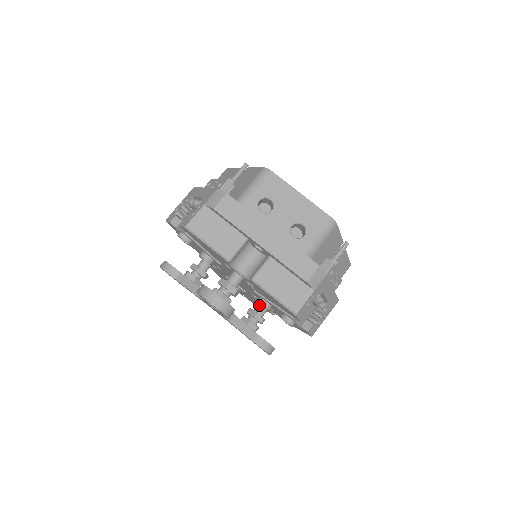
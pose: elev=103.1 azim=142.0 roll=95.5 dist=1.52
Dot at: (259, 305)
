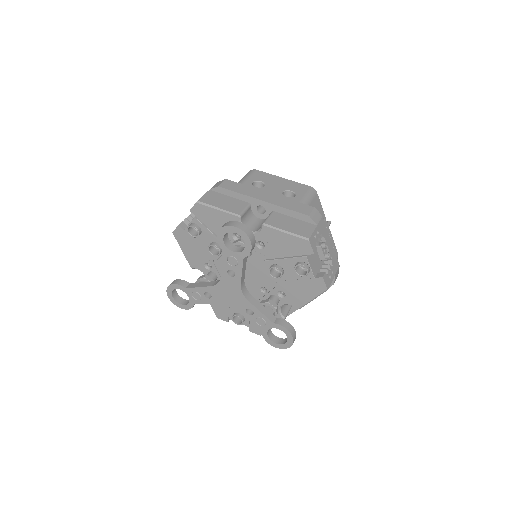
Dot at: (269, 297)
